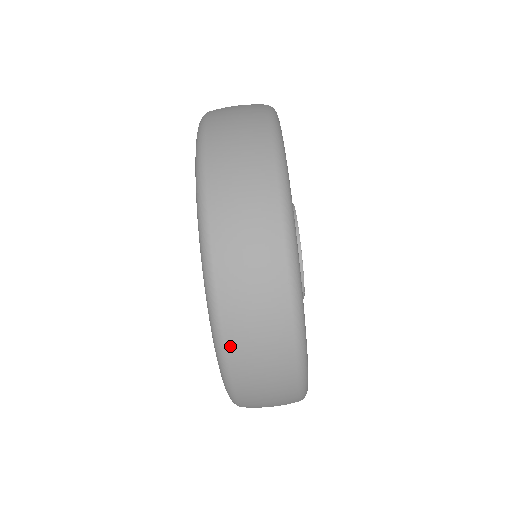
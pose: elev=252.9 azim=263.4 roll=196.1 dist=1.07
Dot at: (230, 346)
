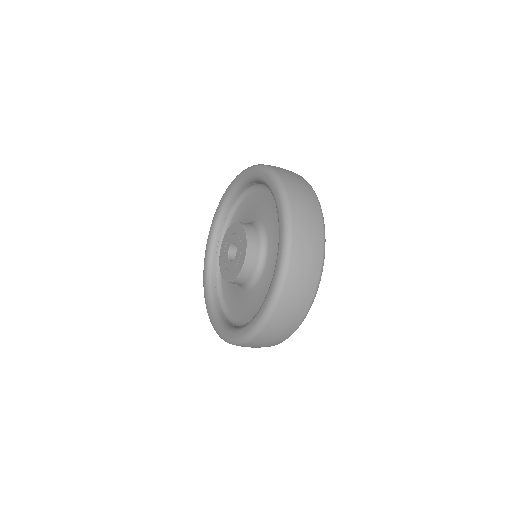
Dot at: occluded
